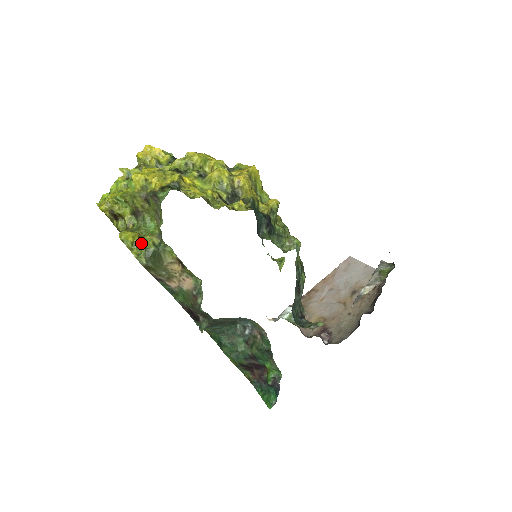
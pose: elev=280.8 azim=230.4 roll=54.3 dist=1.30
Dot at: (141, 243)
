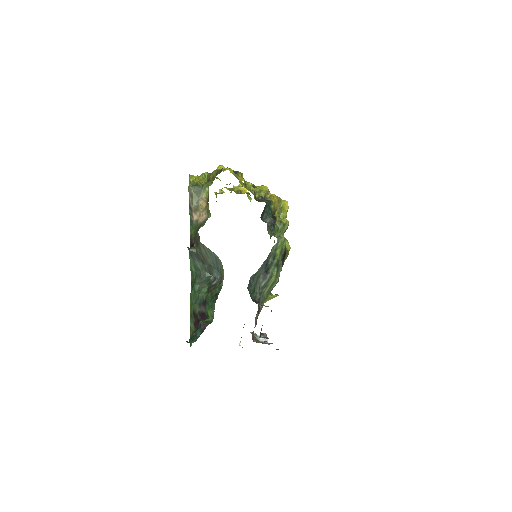
Dot at: (197, 181)
